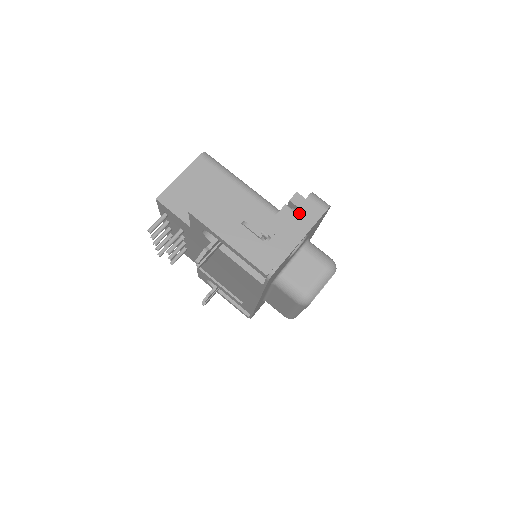
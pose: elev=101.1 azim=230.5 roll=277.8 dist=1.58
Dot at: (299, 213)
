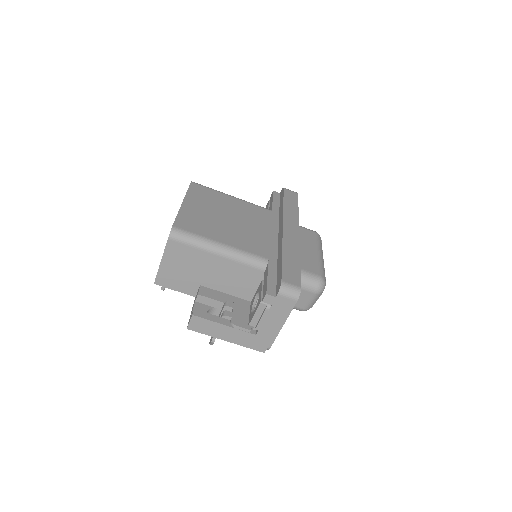
Dot at: (274, 309)
